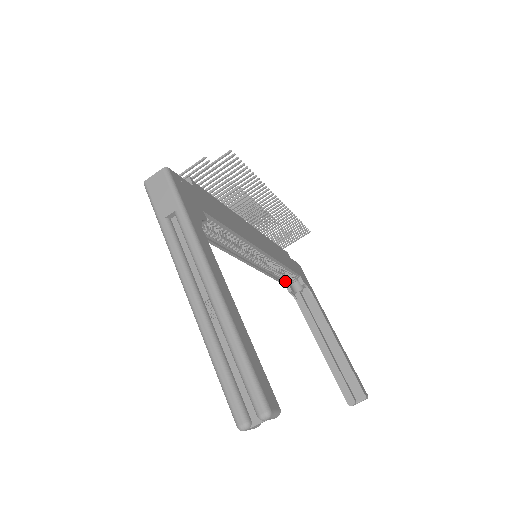
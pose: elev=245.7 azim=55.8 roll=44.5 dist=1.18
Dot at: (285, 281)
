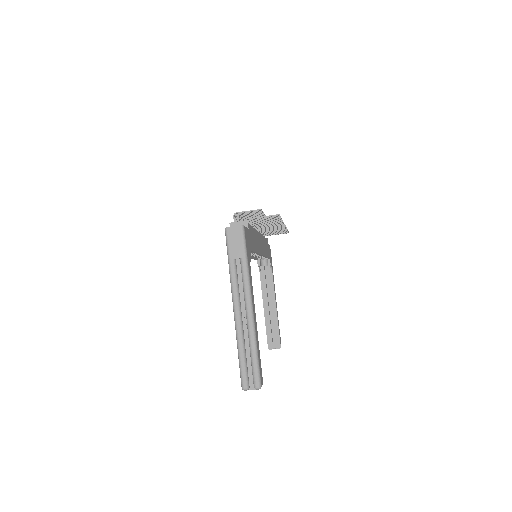
Dot at: (259, 259)
